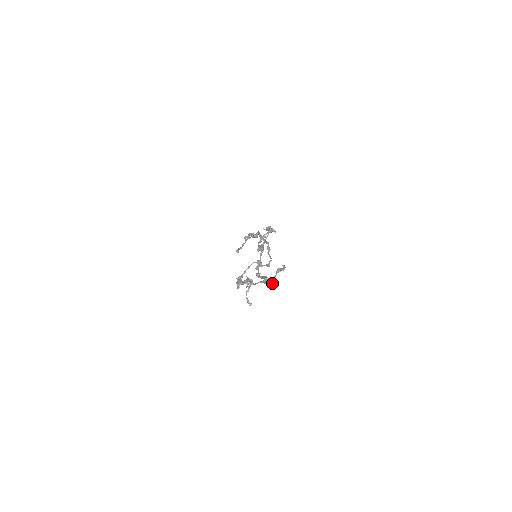
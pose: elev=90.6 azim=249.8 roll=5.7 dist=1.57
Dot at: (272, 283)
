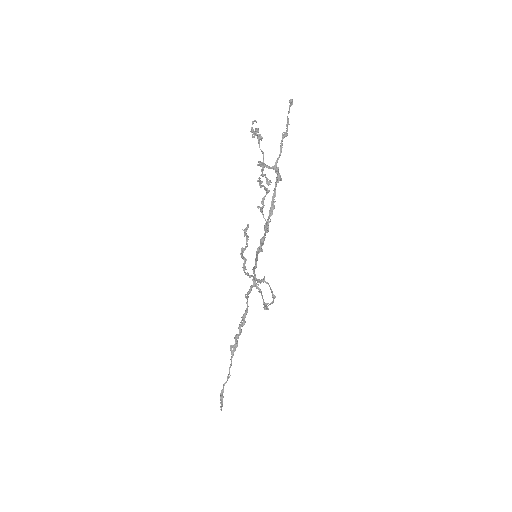
Dot at: (286, 133)
